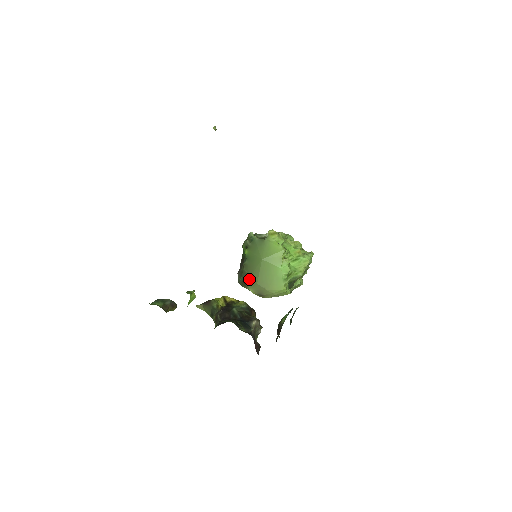
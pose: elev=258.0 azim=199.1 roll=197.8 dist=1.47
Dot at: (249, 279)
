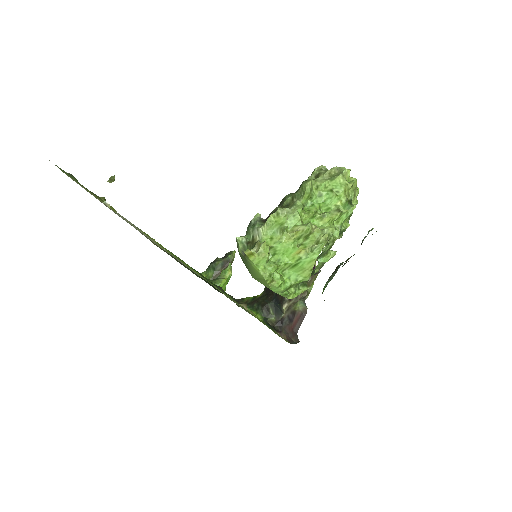
Dot at: occluded
